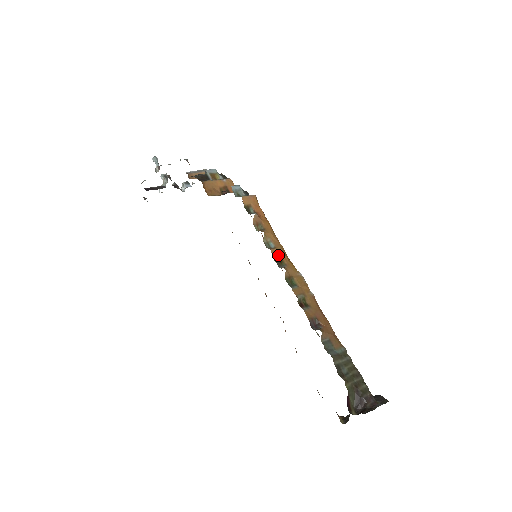
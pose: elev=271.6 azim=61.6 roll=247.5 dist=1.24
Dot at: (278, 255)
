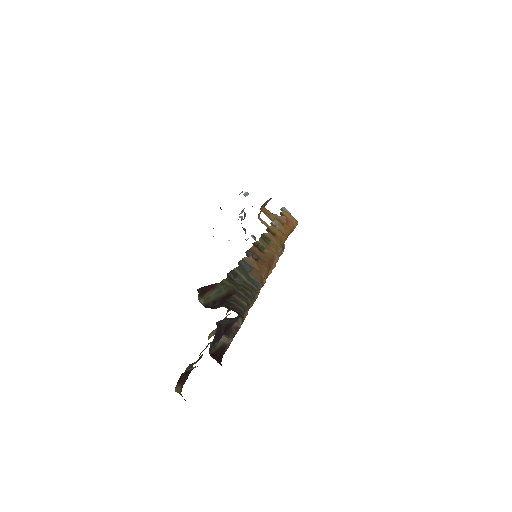
Dot at: (275, 232)
